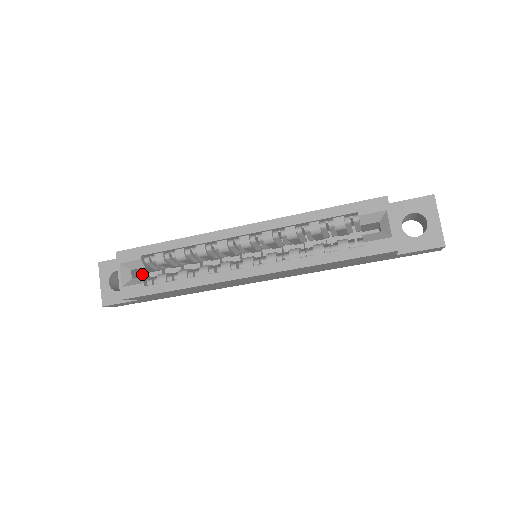
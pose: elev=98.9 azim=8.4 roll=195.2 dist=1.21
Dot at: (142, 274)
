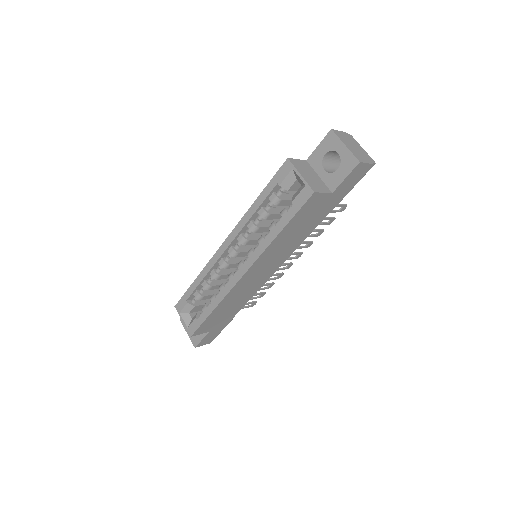
Dot at: occluded
